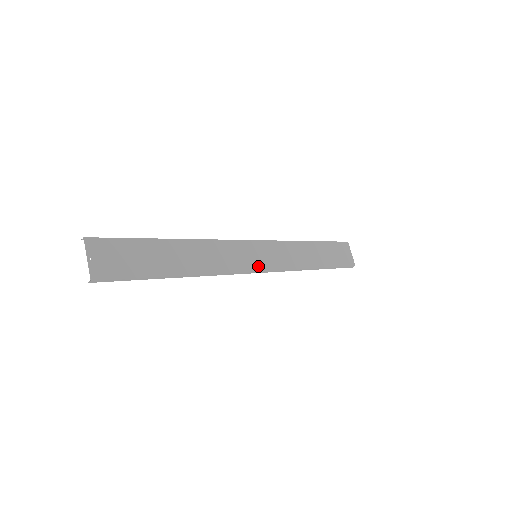
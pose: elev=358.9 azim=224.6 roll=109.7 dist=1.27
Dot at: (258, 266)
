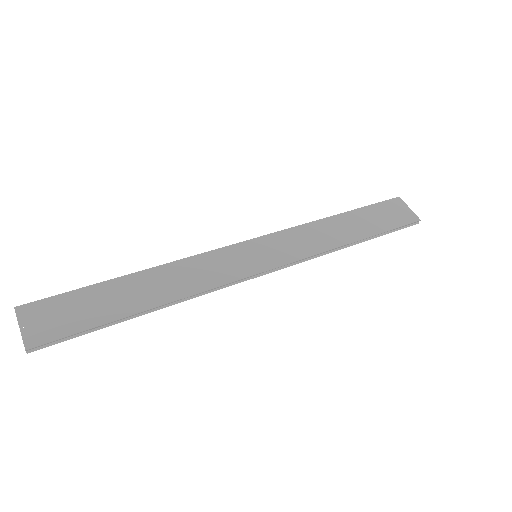
Dot at: (261, 266)
